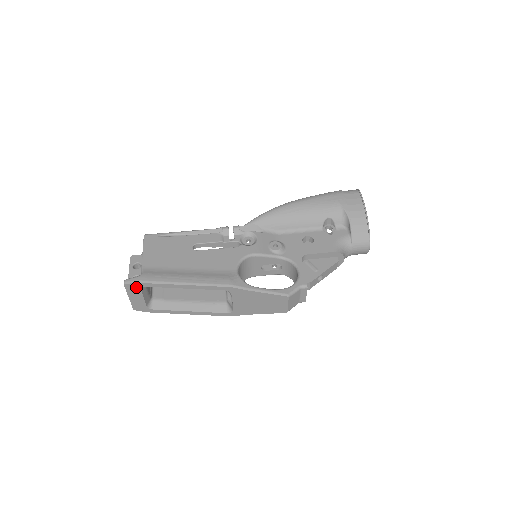
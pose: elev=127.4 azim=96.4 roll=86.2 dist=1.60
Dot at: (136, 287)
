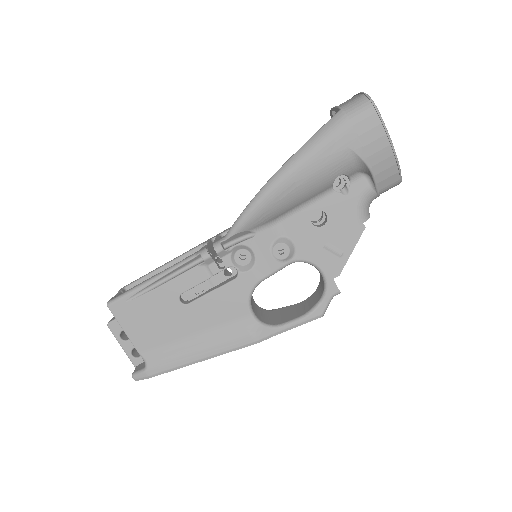
Dot at: occluded
